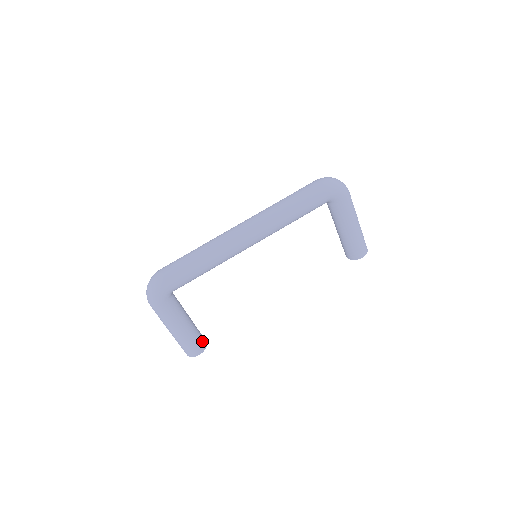
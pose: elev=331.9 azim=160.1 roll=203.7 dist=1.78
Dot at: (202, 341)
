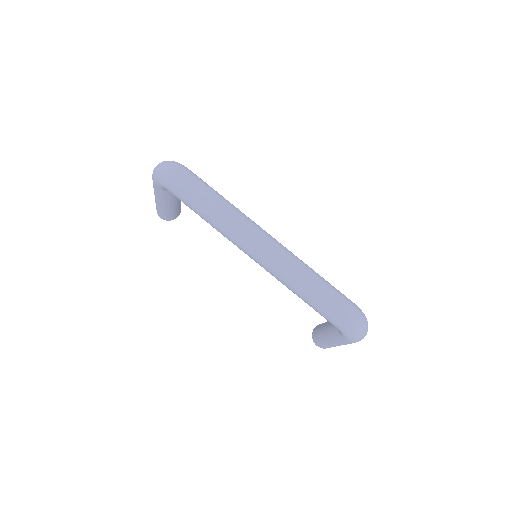
Dot at: (172, 217)
